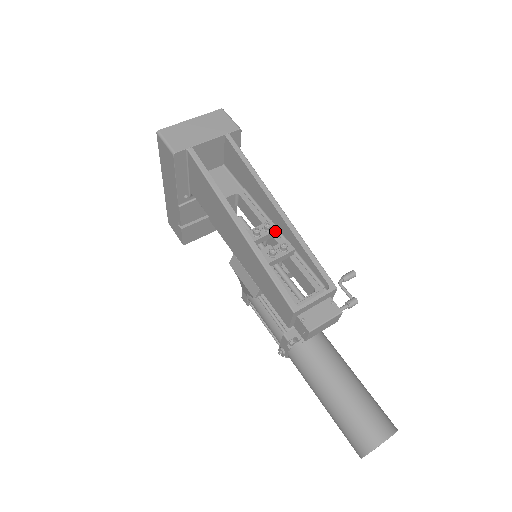
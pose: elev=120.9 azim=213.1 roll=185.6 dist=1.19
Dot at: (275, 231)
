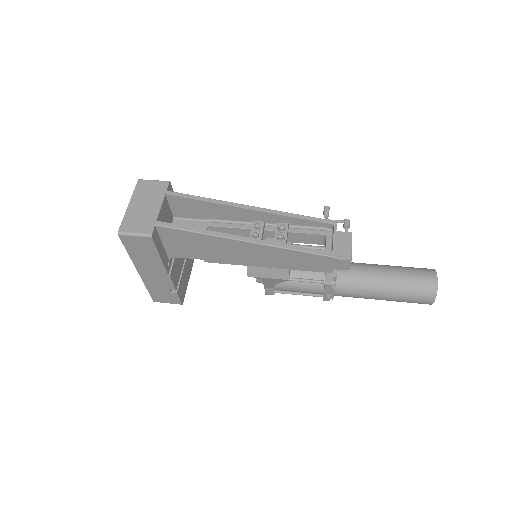
Dot at: (263, 225)
